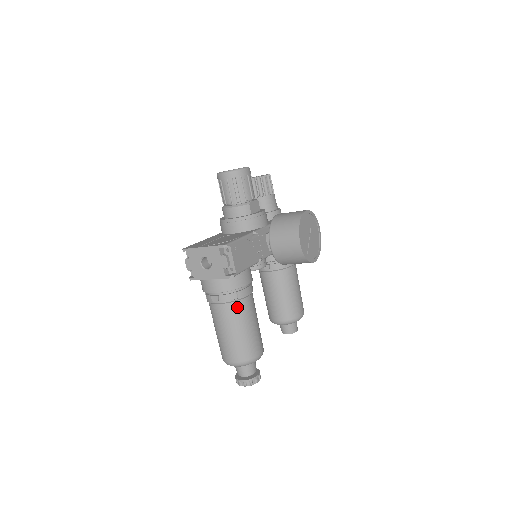
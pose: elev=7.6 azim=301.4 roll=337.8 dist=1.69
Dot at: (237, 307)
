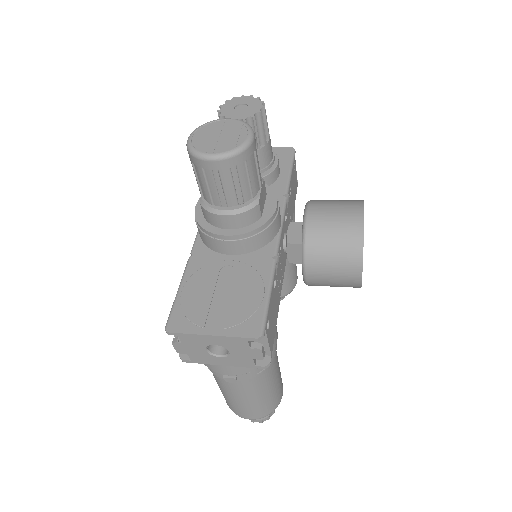
Dot at: (262, 376)
